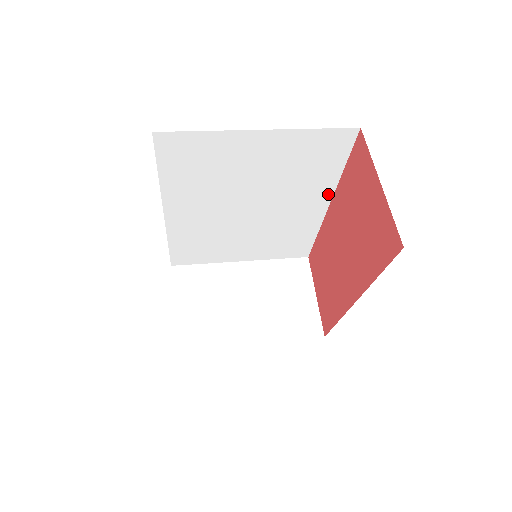
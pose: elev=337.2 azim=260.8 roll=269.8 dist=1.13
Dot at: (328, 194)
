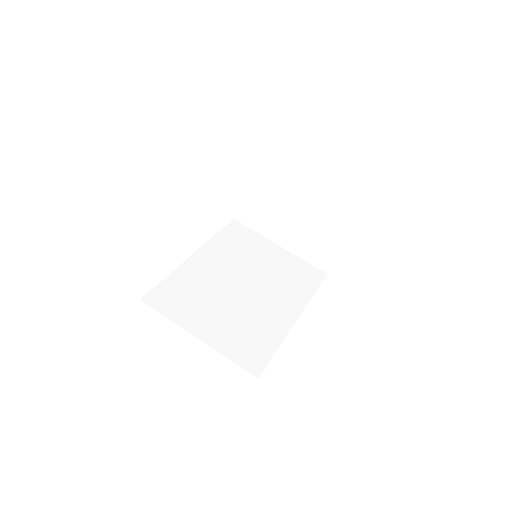
Dot at: occluded
